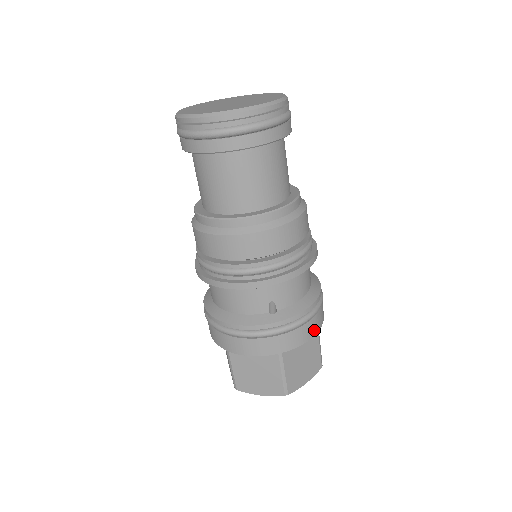
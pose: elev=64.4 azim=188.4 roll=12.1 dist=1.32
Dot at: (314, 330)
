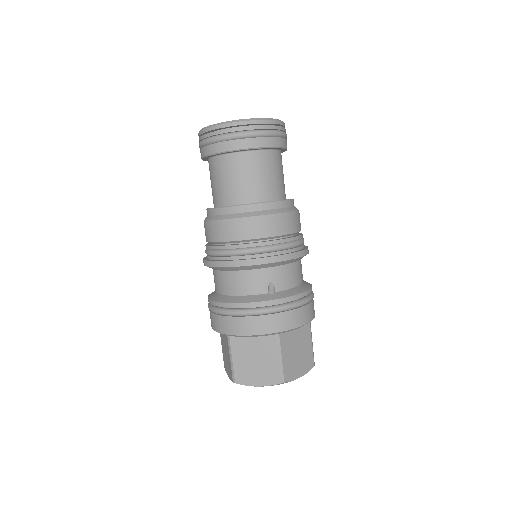
Dot at: (307, 318)
